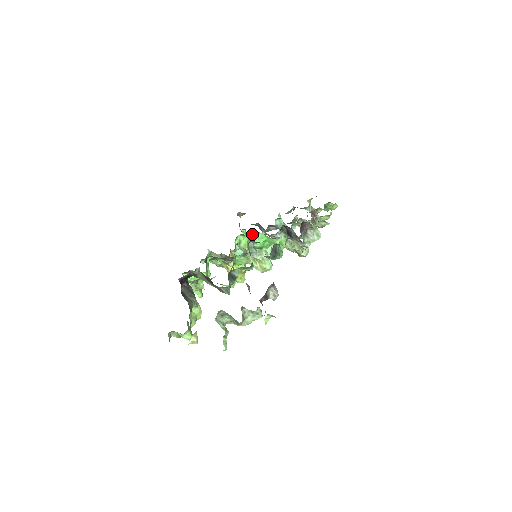
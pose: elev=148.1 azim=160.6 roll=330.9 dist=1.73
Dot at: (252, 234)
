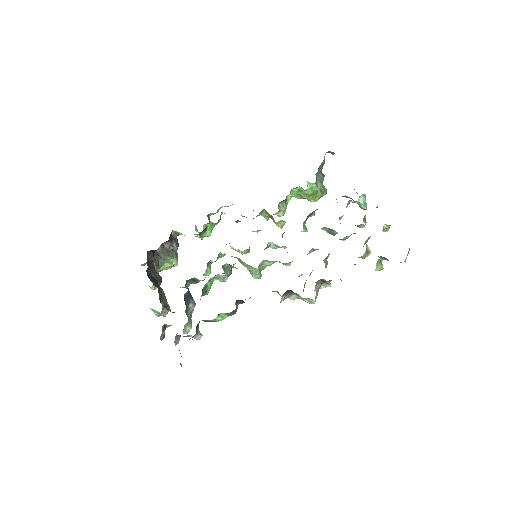
Dot at: occluded
